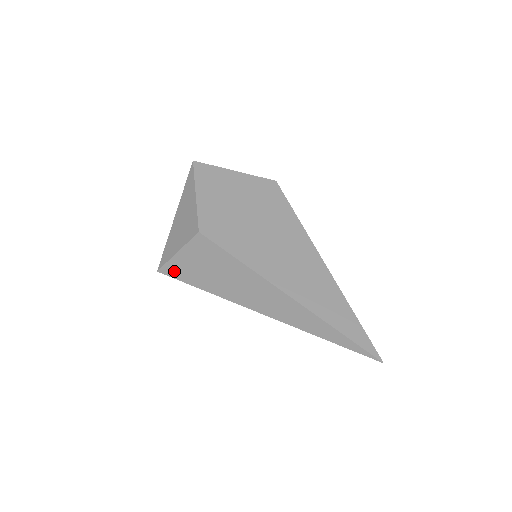
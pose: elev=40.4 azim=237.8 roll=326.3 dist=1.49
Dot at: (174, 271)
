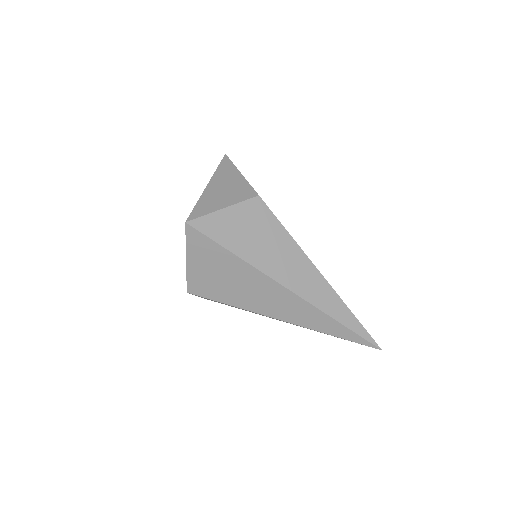
Dot at: (209, 227)
